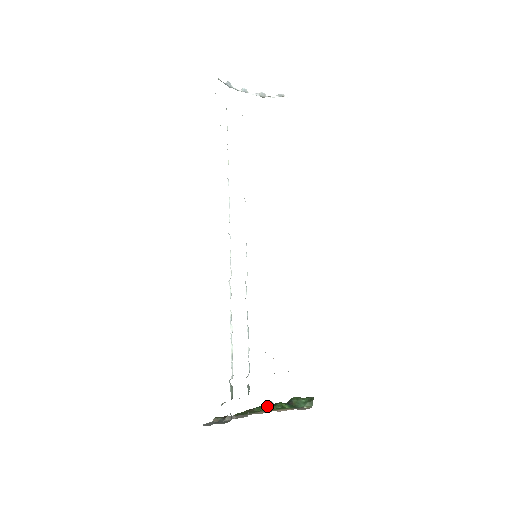
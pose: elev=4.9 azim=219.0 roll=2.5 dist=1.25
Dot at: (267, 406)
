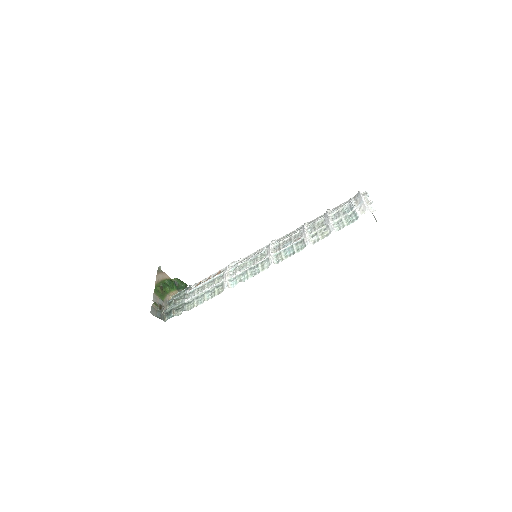
Dot at: (169, 287)
